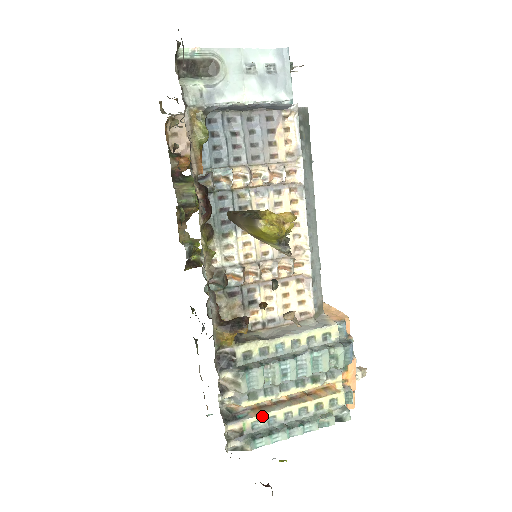
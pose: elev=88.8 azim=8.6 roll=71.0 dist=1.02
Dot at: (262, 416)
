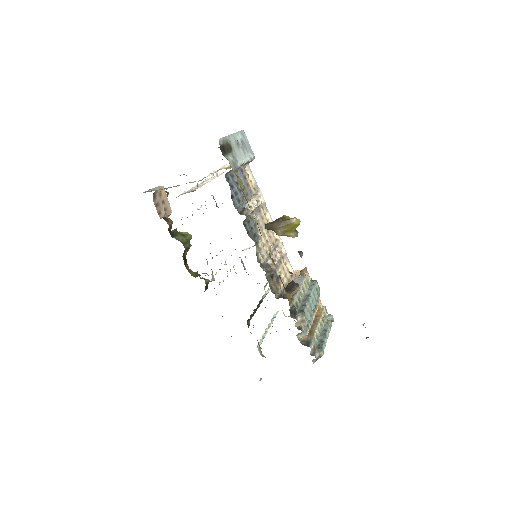
Dot at: (315, 335)
